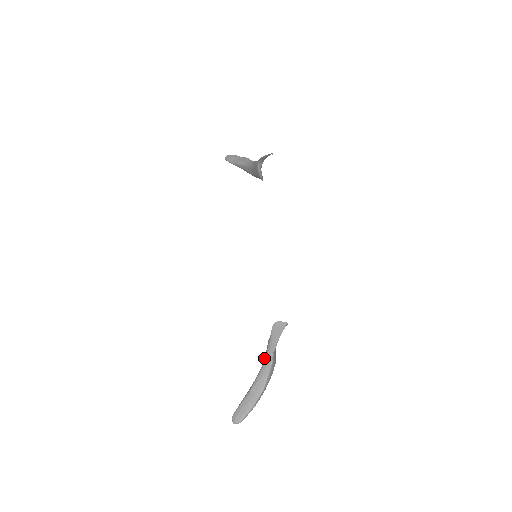
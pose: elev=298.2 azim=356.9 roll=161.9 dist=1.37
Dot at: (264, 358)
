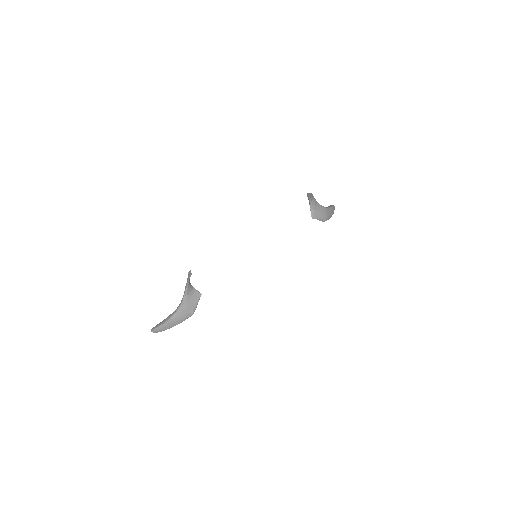
Dot at: occluded
